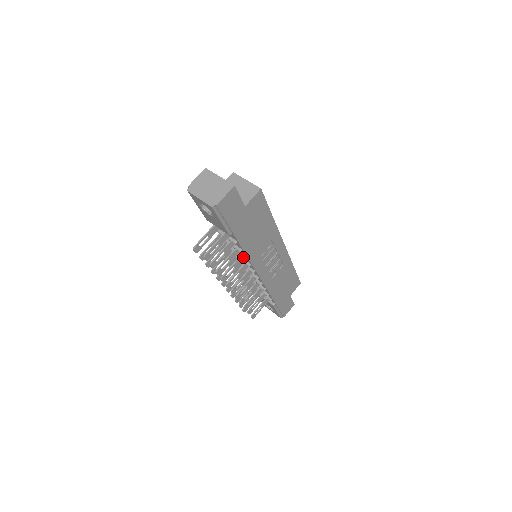
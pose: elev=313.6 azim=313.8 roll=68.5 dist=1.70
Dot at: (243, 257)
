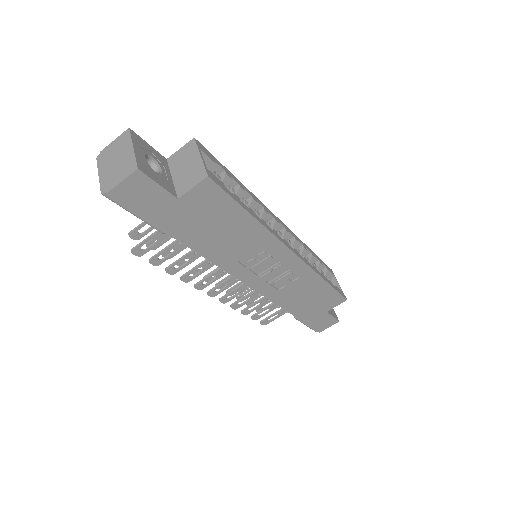
Dot at: occluded
